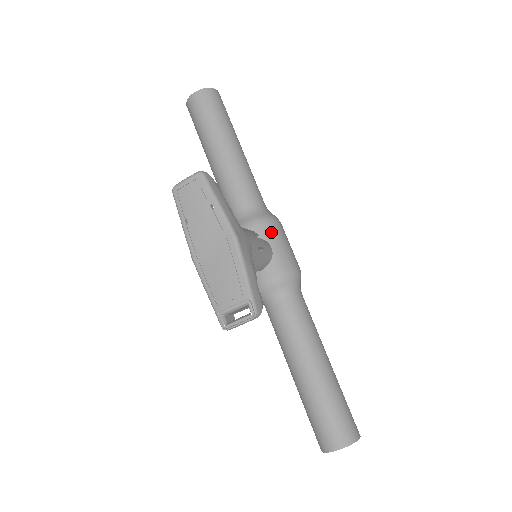
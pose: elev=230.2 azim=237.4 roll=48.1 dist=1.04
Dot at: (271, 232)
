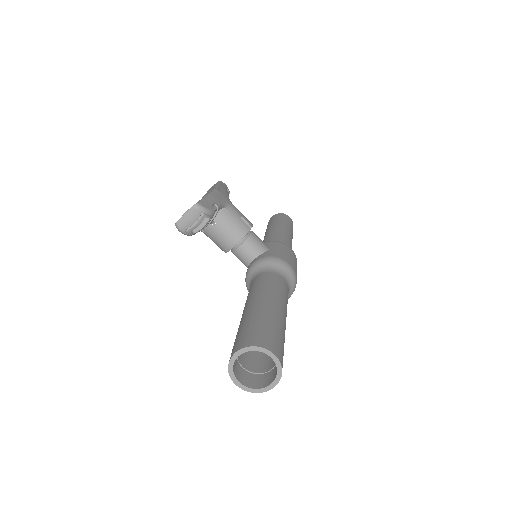
Dot at: (275, 244)
